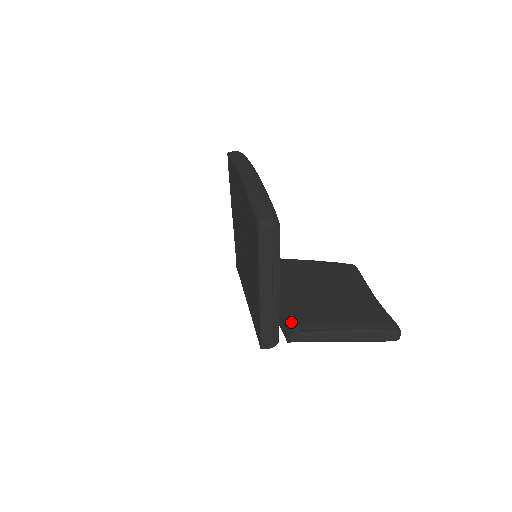
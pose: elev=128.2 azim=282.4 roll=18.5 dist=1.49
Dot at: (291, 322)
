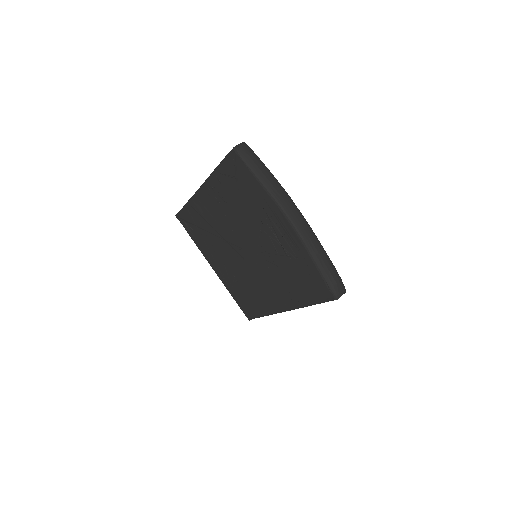
Dot at: occluded
